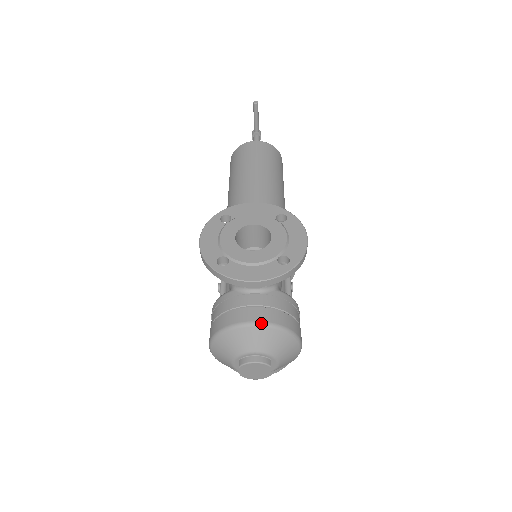
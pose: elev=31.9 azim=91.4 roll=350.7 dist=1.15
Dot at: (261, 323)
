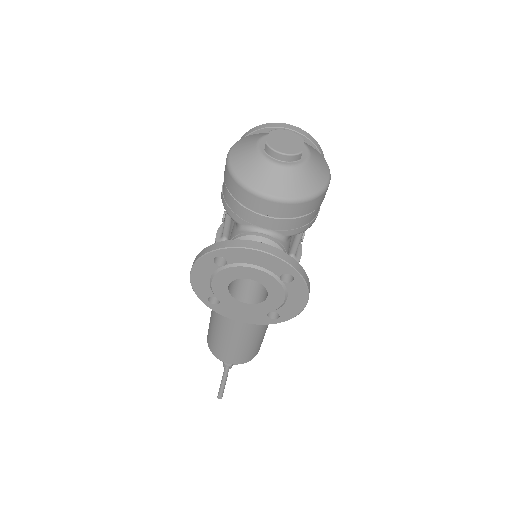
Dot at: occluded
